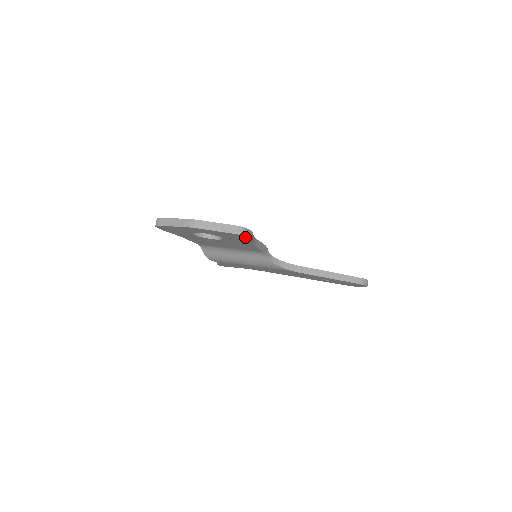
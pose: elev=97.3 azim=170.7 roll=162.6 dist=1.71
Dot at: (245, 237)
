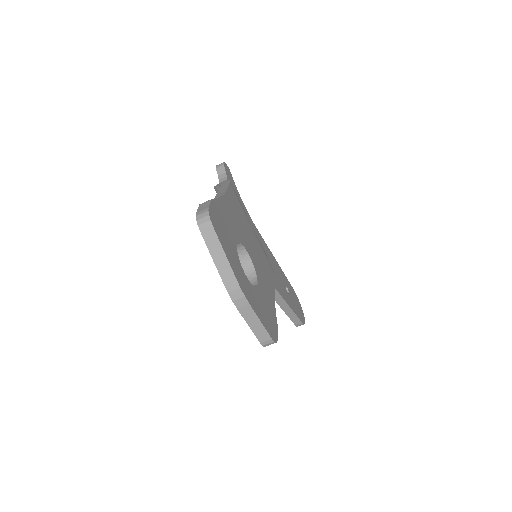
Dot at: occluded
